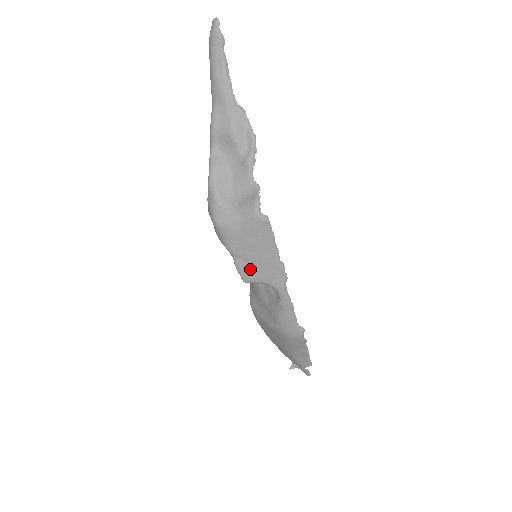
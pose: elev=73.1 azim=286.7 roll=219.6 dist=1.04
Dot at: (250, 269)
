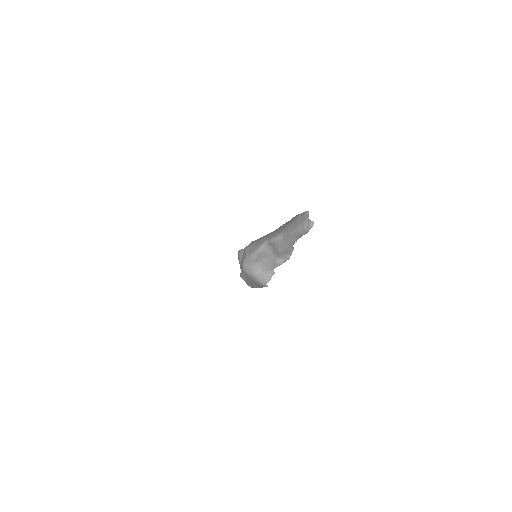
Dot at: (246, 280)
